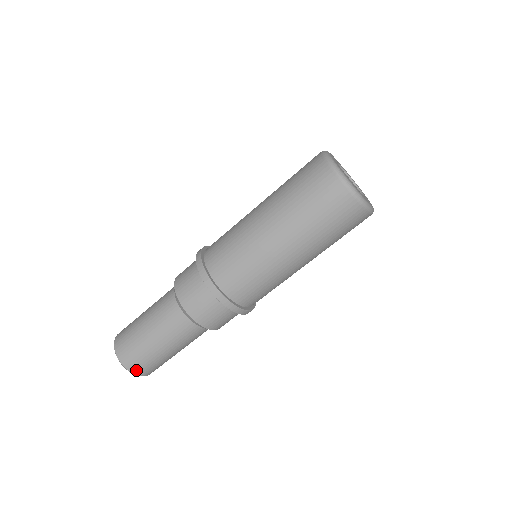
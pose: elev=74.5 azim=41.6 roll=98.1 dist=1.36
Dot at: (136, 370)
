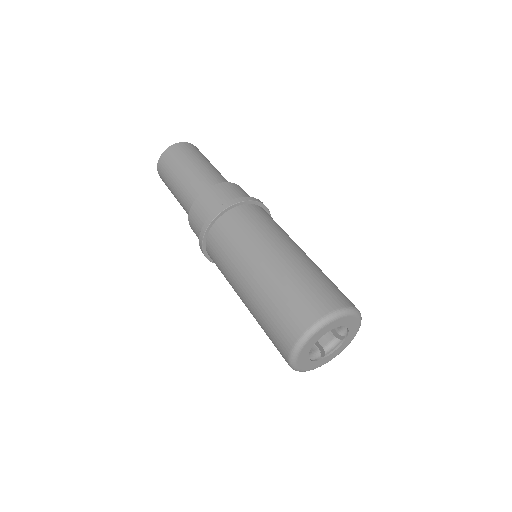
Dot at: occluded
